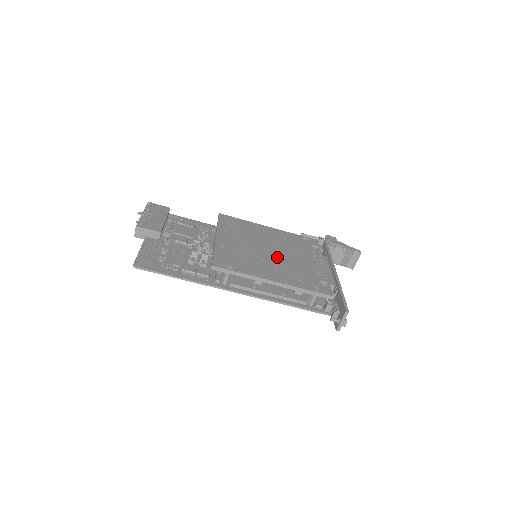
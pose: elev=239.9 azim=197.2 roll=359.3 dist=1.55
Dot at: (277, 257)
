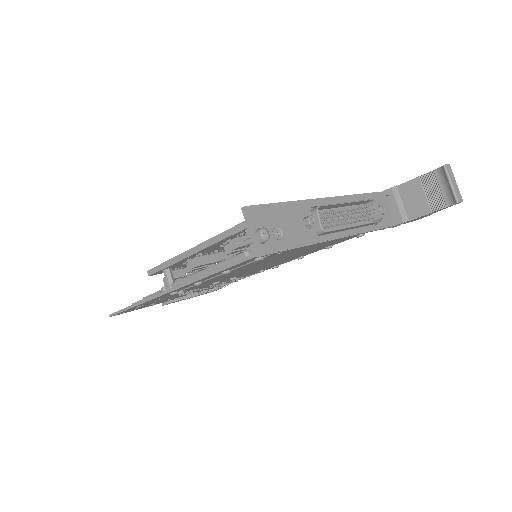
Dot at: occluded
